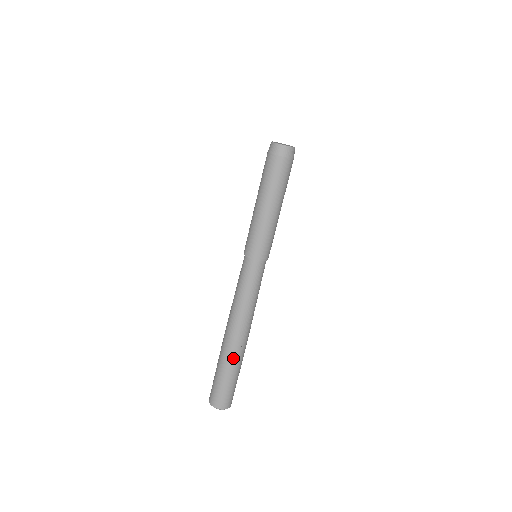
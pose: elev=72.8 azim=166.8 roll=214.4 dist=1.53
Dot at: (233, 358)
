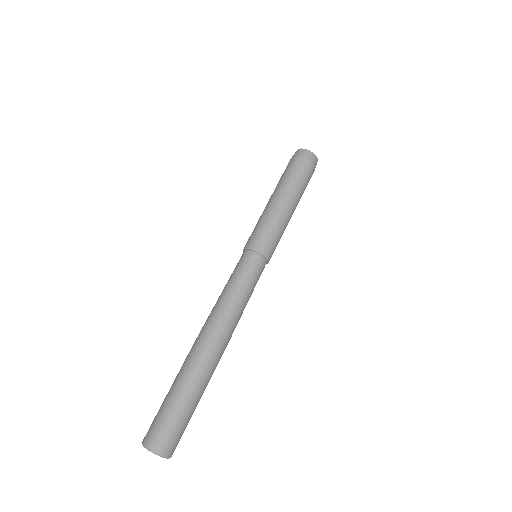
Dot at: (204, 376)
